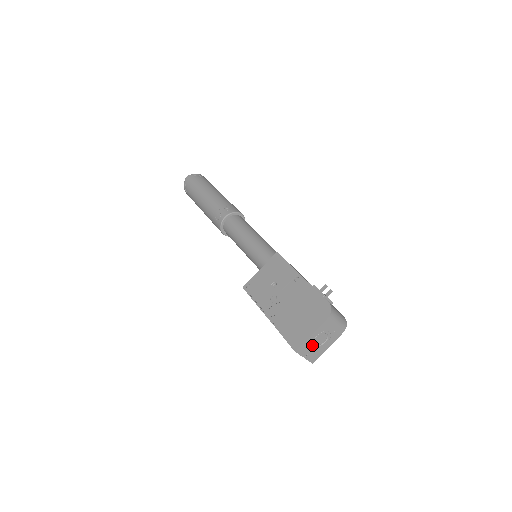
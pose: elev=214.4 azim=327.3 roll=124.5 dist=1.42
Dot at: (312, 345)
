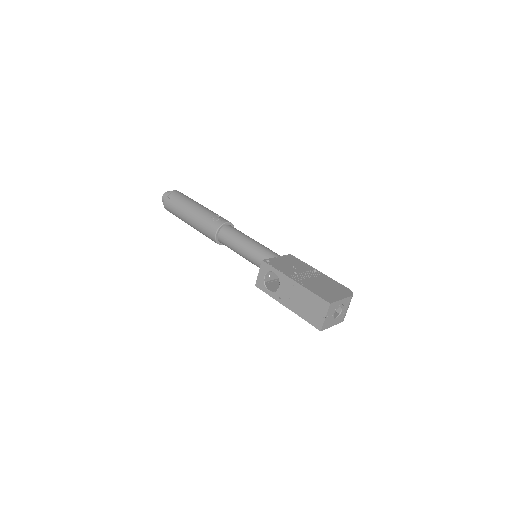
Dot at: (334, 311)
